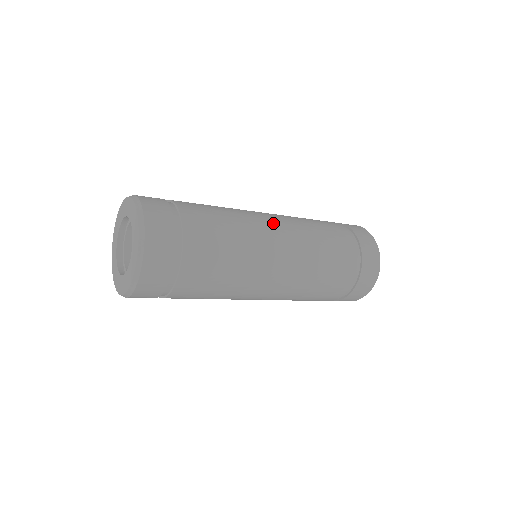
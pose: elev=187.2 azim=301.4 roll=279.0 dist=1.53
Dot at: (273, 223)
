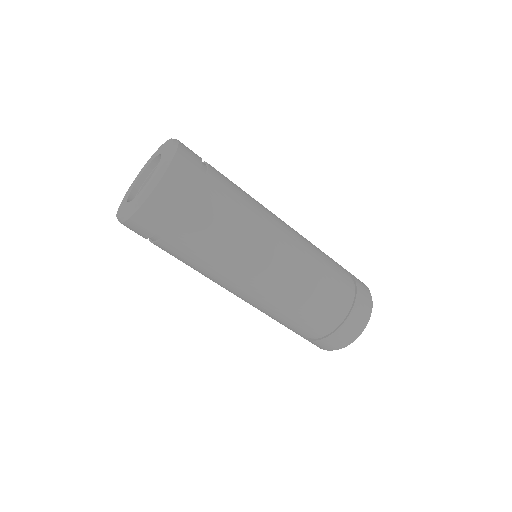
Dot at: occluded
